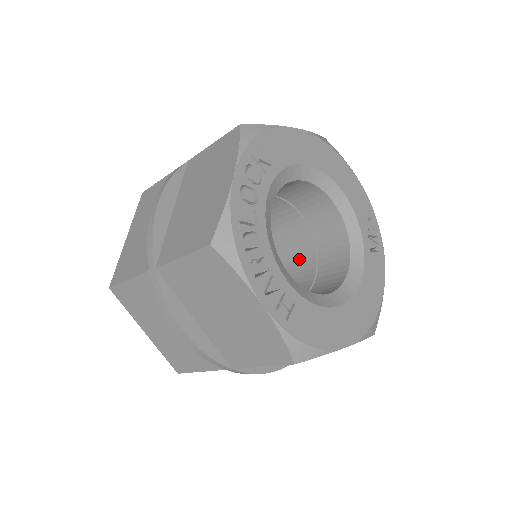
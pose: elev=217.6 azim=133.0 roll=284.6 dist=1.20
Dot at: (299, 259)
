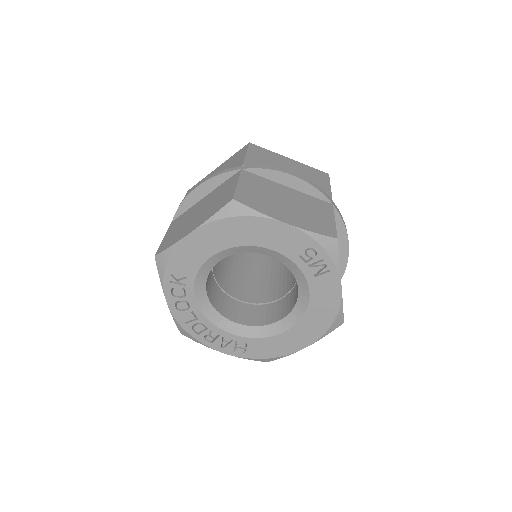
Dot at: occluded
